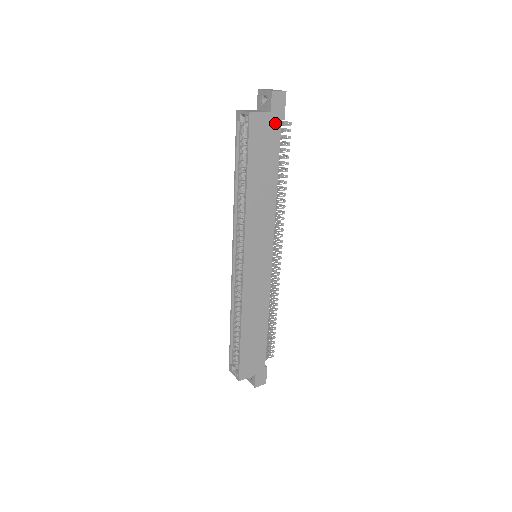
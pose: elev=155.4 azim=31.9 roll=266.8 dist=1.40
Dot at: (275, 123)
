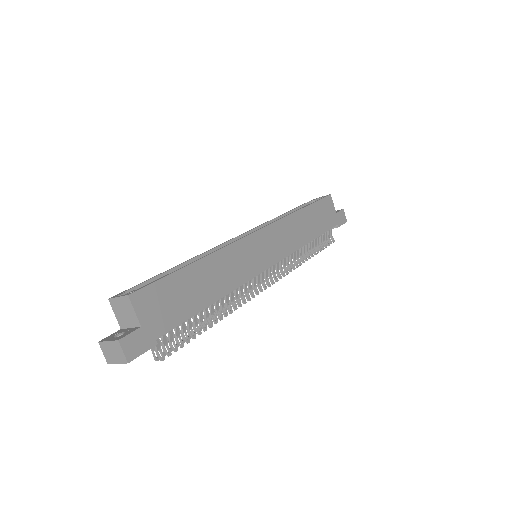
Dot at: (334, 220)
